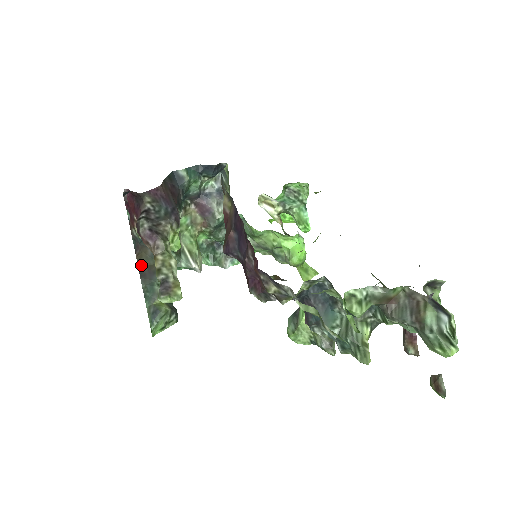
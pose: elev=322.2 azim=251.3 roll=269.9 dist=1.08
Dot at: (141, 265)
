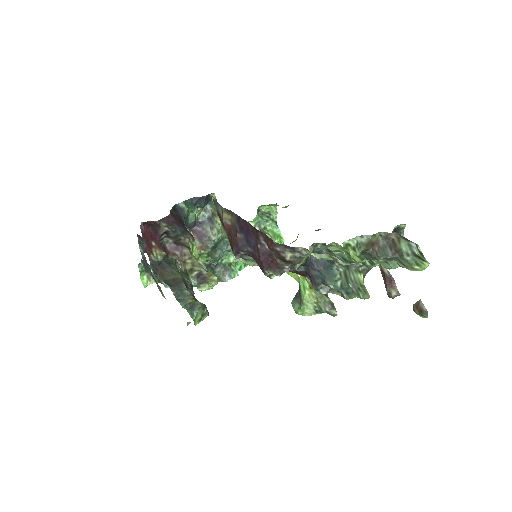
Dot at: (166, 280)
